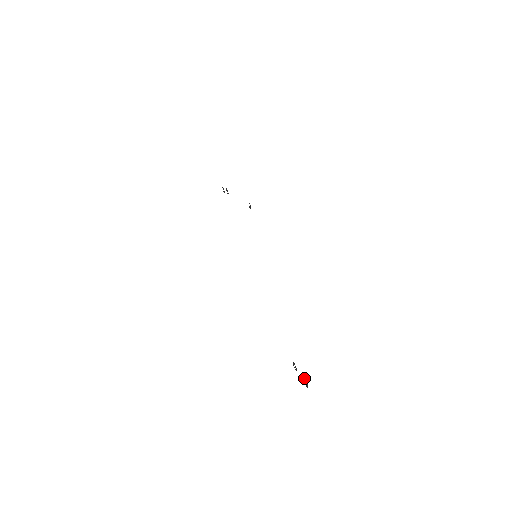
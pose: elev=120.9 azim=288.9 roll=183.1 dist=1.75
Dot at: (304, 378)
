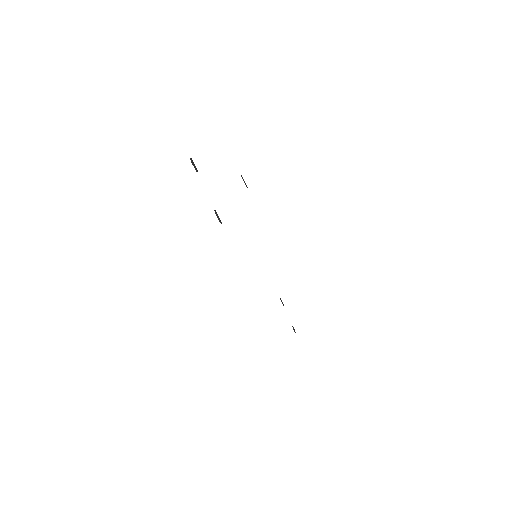
Dot at: (294, 331)
